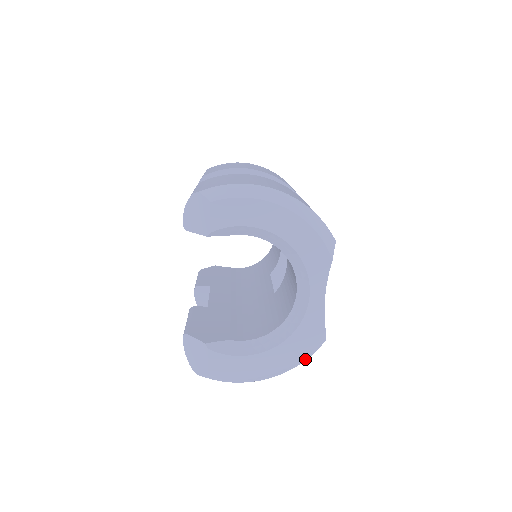
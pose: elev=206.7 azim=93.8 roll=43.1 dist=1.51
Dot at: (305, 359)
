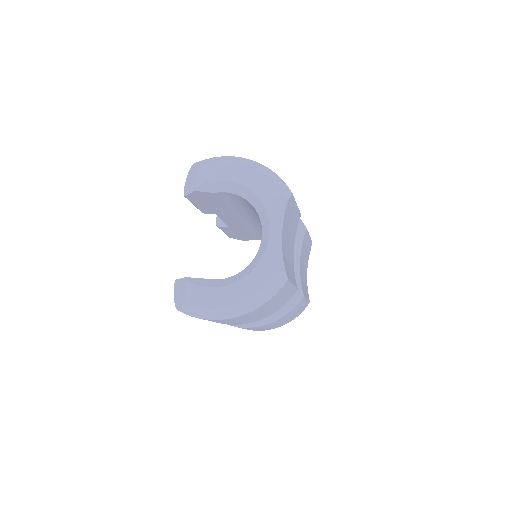
Dot at: (269, 297)
